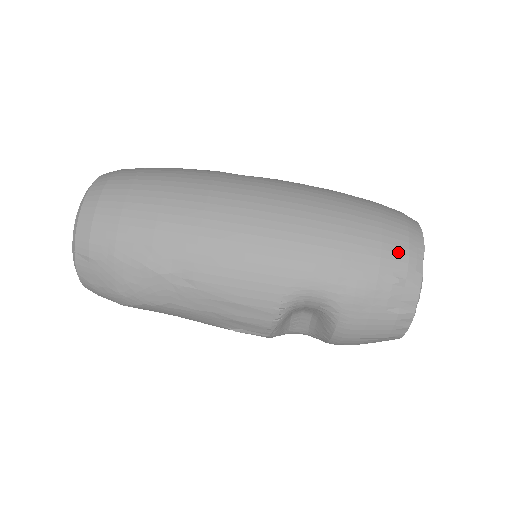
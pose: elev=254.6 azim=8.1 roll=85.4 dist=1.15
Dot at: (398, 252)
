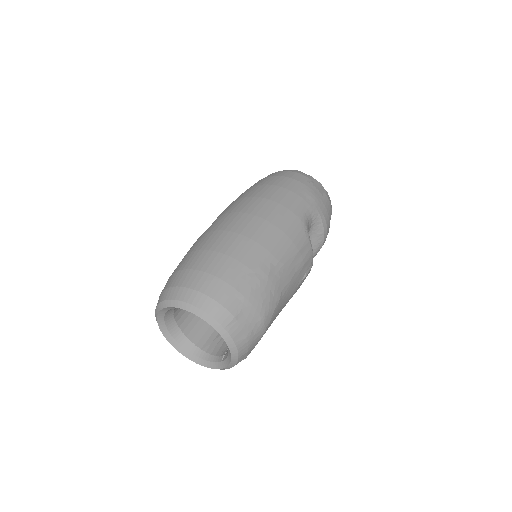
Dot at: (297, 176)
